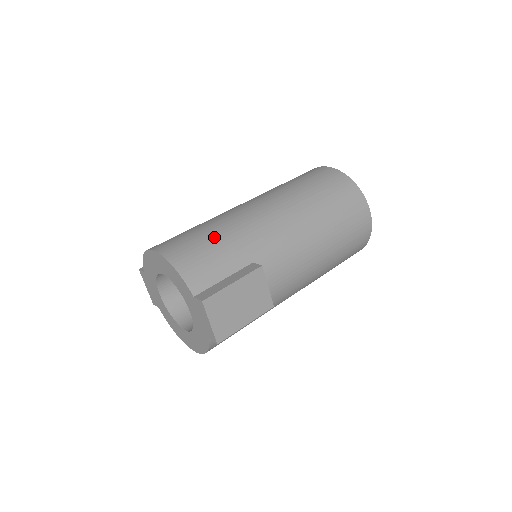
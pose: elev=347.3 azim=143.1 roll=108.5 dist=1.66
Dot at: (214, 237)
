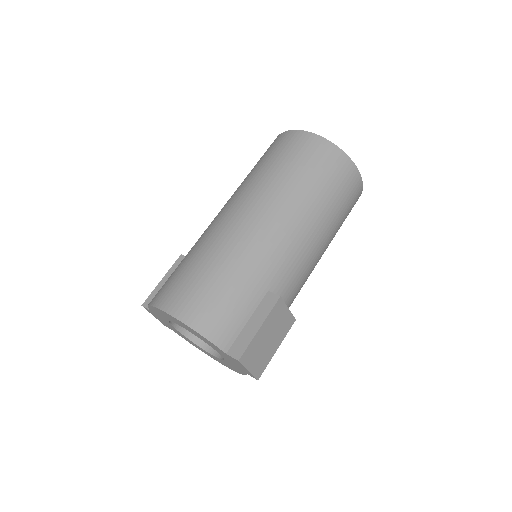
Dot at: (222, 278)
